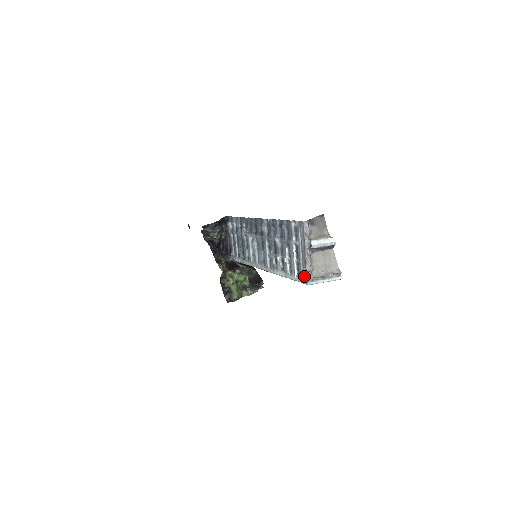
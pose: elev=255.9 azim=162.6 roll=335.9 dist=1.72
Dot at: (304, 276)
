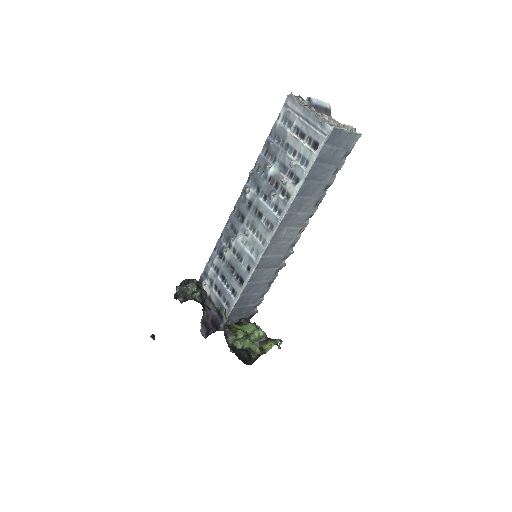
Dot at: (323, 131)
